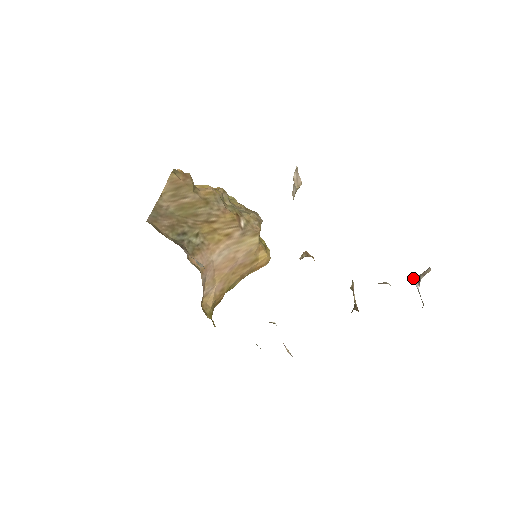
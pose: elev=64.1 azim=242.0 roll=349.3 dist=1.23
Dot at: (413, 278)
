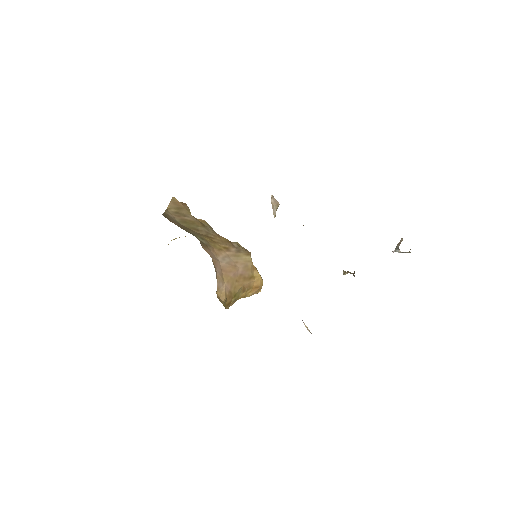
Dot at: (392, 251)
